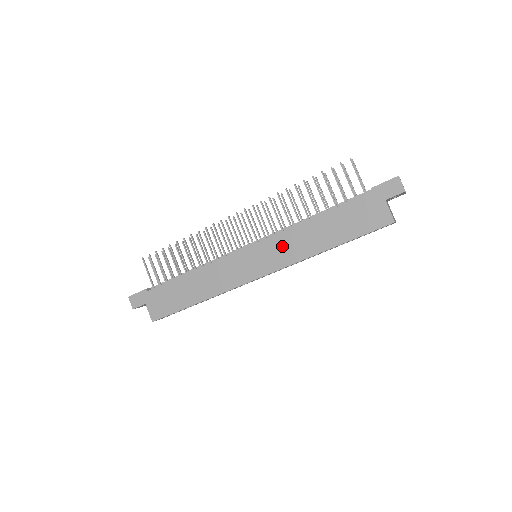
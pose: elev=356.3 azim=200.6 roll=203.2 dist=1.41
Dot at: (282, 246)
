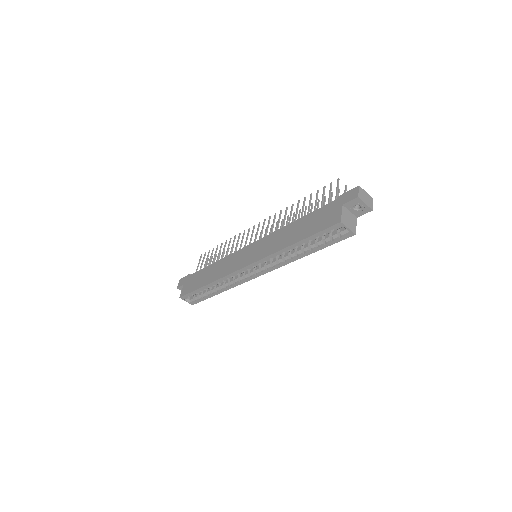
Dot at: (268, 243)
